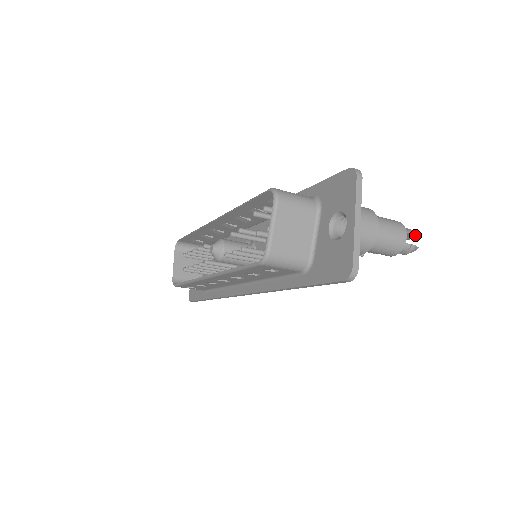
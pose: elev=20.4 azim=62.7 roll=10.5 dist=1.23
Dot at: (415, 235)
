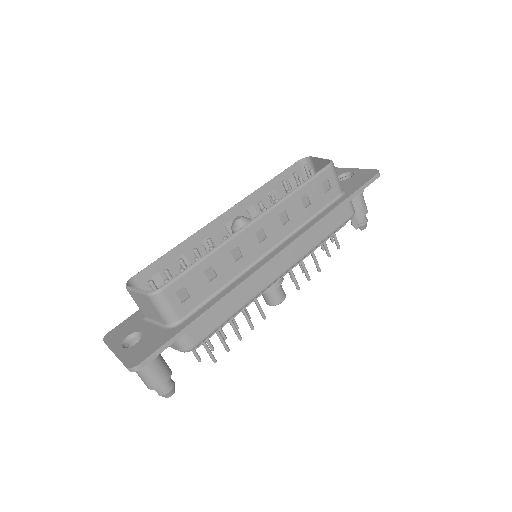
Dot at: occluded
